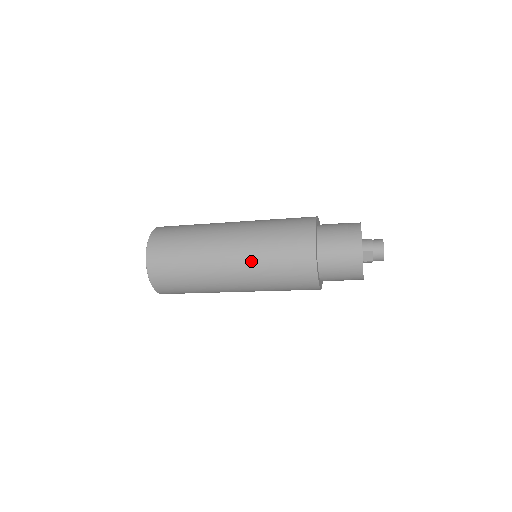
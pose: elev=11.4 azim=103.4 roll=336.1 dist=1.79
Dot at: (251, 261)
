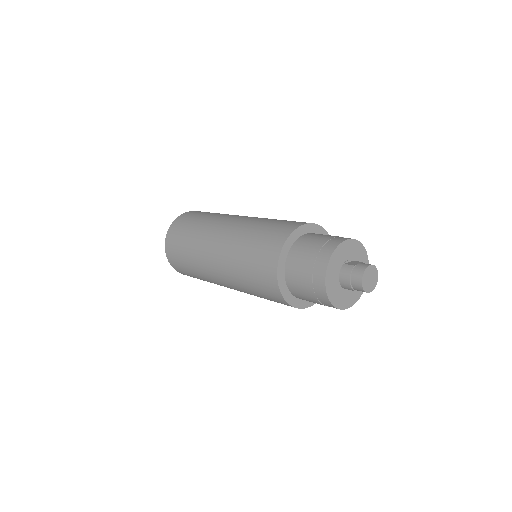
Dot at: occluded
